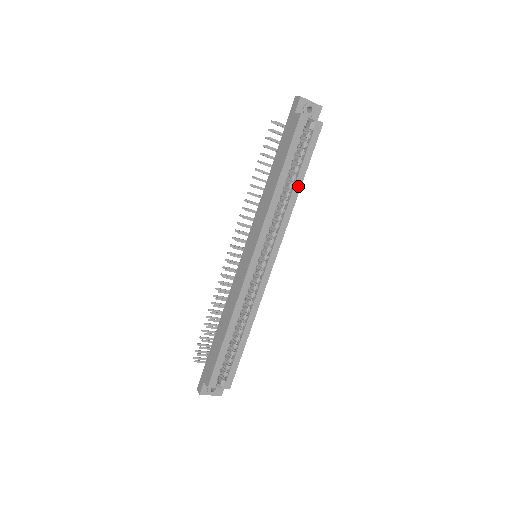
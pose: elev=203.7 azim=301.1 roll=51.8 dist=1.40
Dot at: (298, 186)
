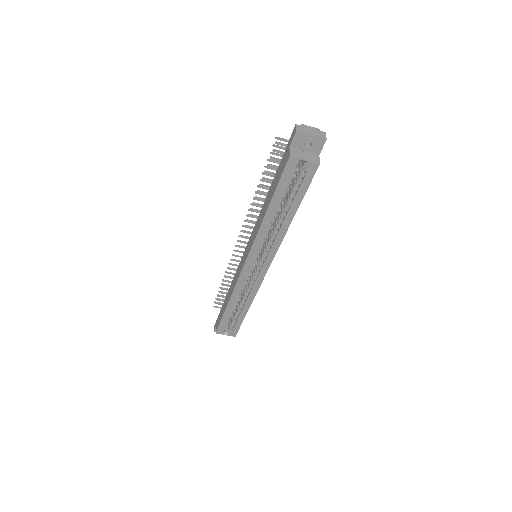
Dot at: (290, 216)
